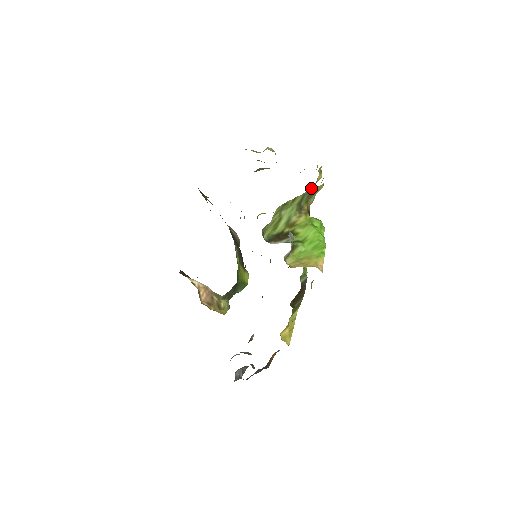
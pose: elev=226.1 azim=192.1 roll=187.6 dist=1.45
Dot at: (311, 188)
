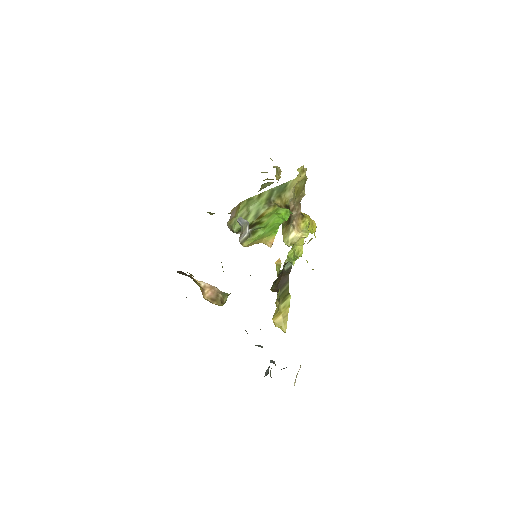
Dot at: (296, 187)
